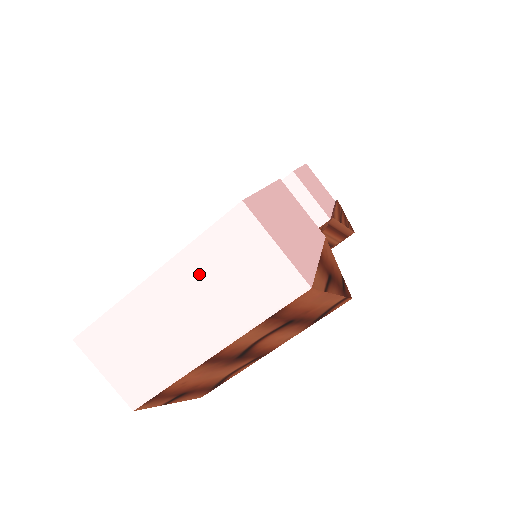
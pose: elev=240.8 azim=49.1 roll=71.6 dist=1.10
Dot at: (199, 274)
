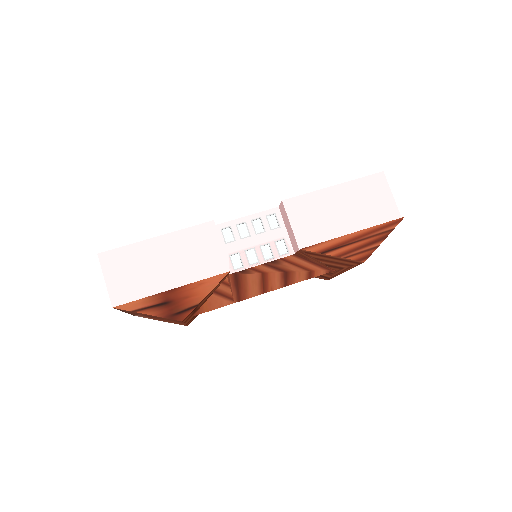
Dot at: occluded
